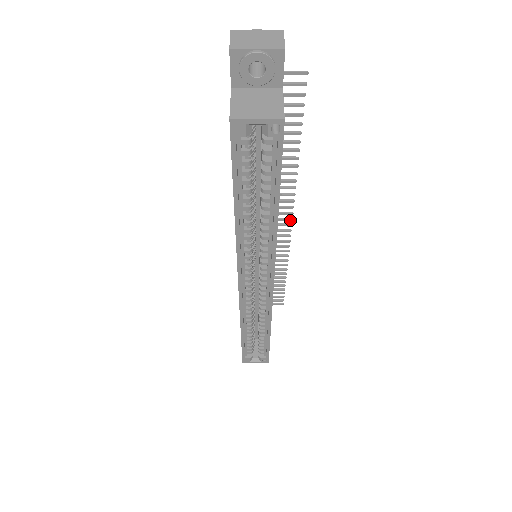
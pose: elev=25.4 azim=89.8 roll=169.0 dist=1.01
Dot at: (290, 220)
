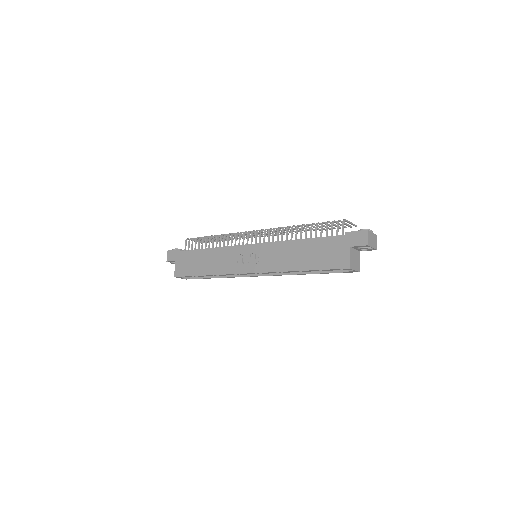
Dot at: occluded
